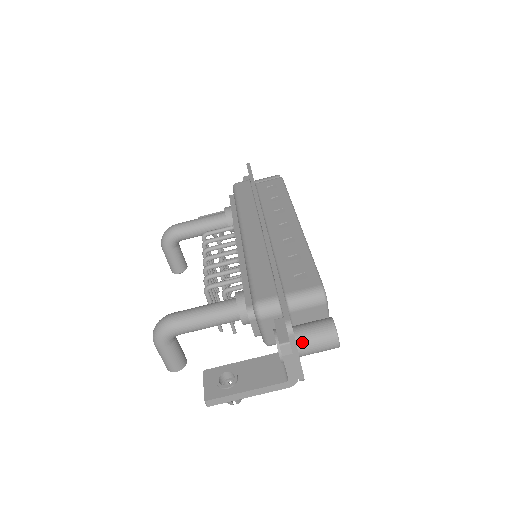
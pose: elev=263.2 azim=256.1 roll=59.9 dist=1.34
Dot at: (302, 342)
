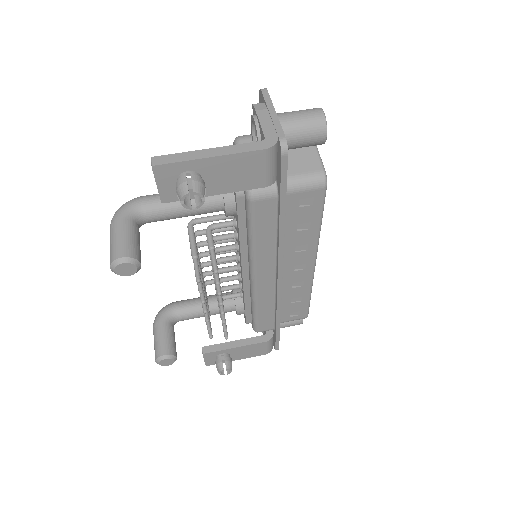
Dot at: (280, 113)
